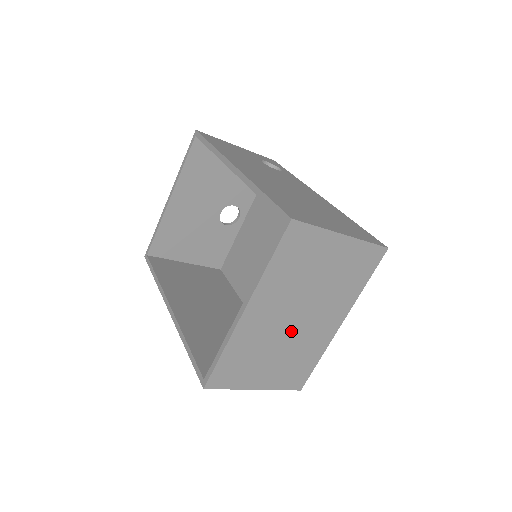
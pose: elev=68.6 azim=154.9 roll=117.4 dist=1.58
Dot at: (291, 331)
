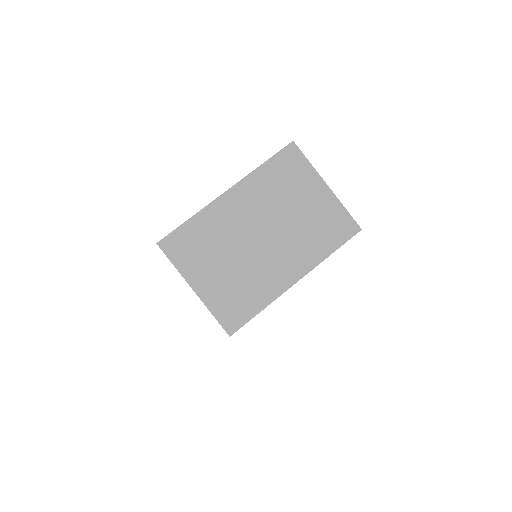
Dot at: (252, 247)
